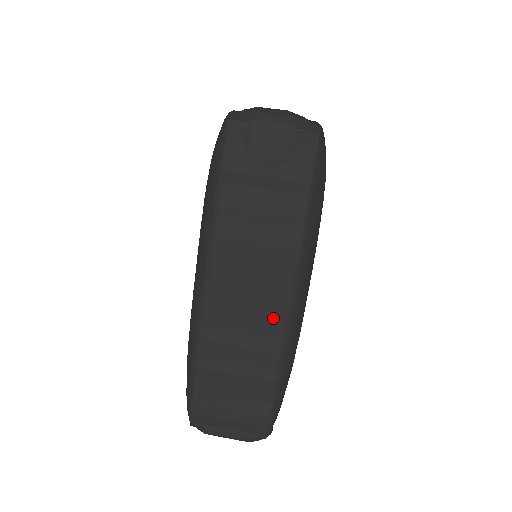
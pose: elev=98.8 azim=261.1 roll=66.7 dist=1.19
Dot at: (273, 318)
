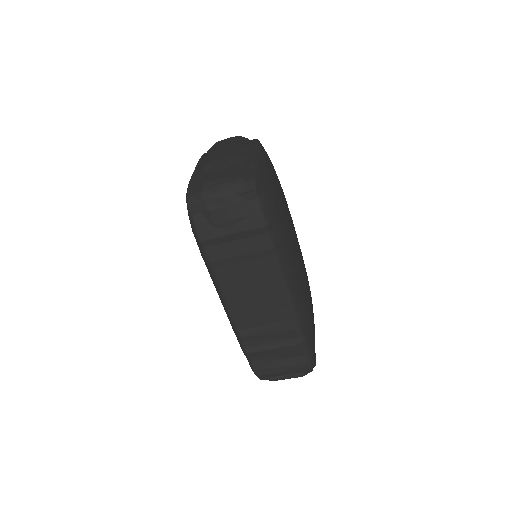
Dot at: (281, 310)
